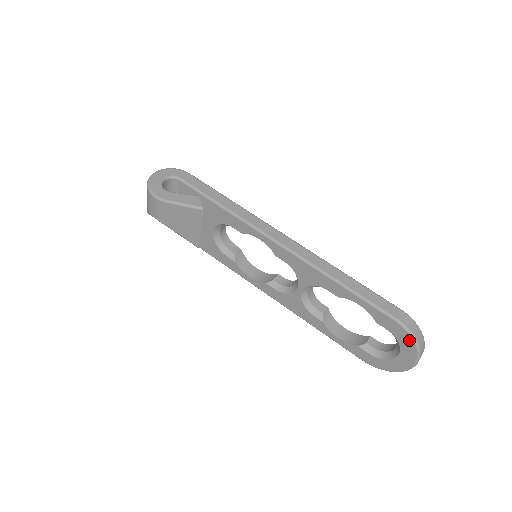
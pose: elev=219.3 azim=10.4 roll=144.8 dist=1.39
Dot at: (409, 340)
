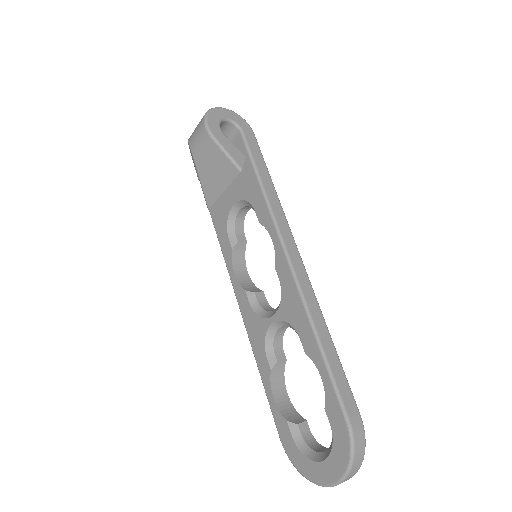
Dot at: (345, 453)
